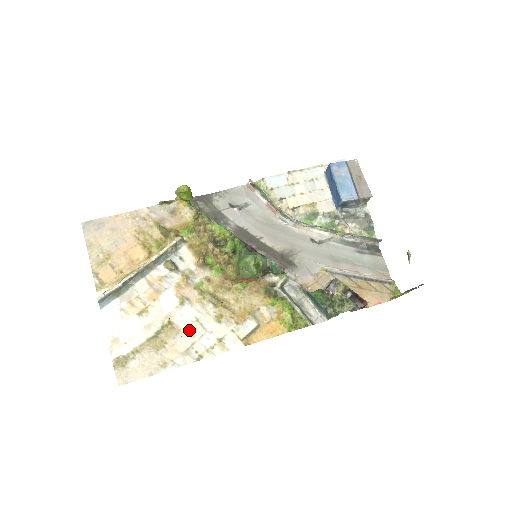
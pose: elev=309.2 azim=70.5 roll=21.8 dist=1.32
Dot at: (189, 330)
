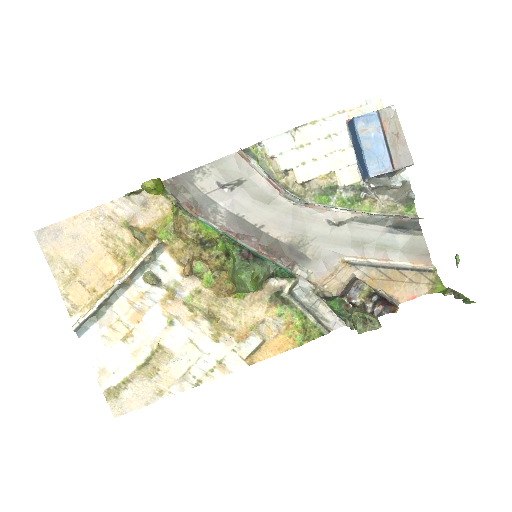
Dot at: (183, 353)
